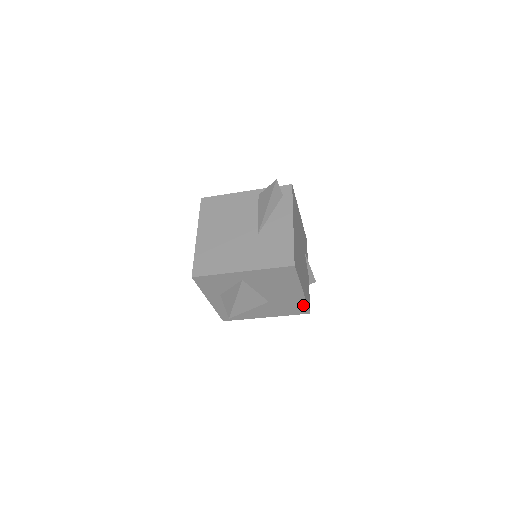
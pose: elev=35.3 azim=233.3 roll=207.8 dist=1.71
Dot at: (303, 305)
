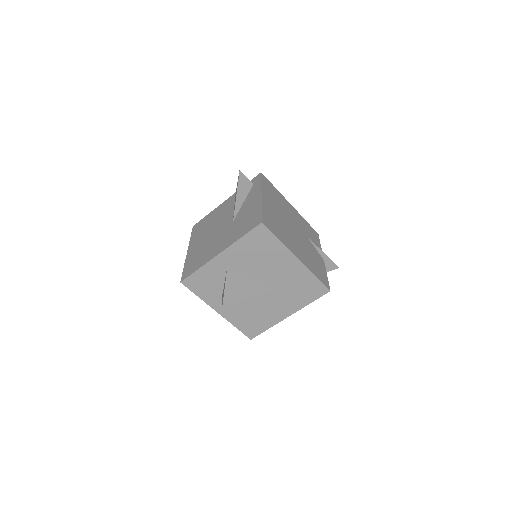
Dot at: (313, 280)
